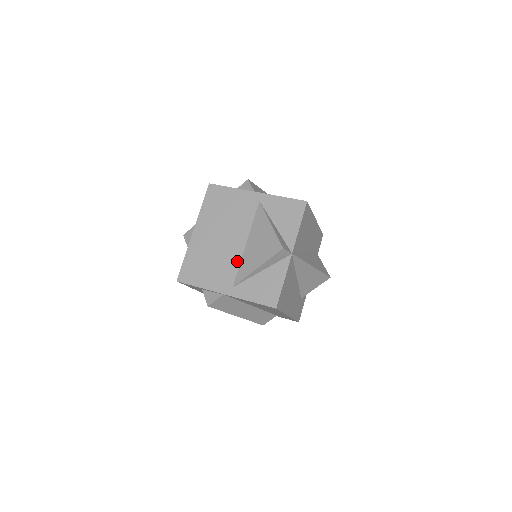
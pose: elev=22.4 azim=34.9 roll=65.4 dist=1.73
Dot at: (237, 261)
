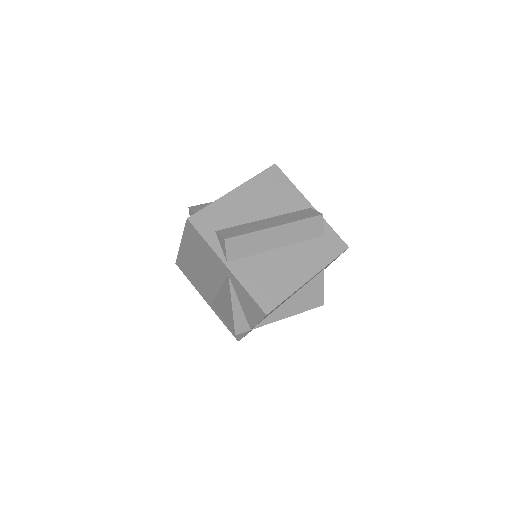
Dot at: (213, 294)
